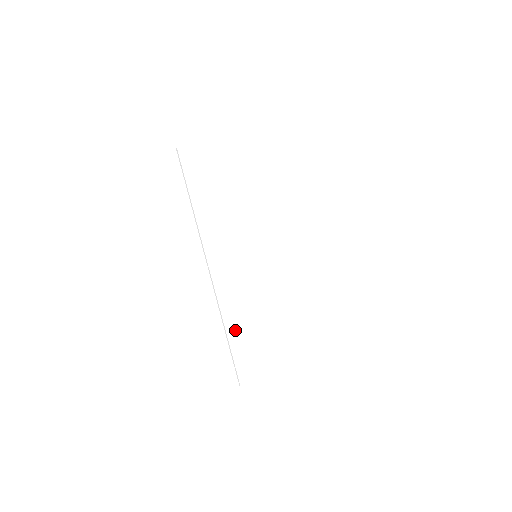
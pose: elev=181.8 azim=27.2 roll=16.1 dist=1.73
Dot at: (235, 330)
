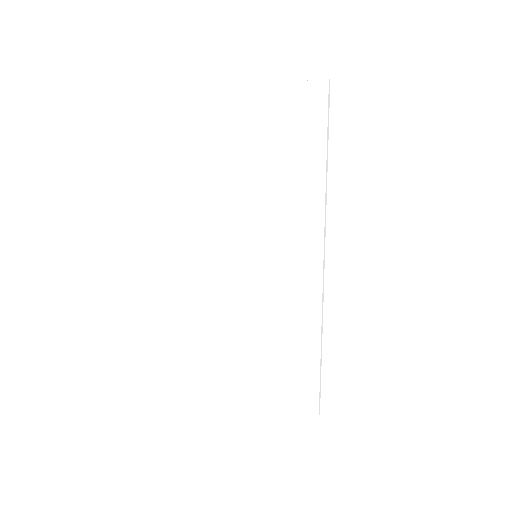
Dot at: (210, 325)
